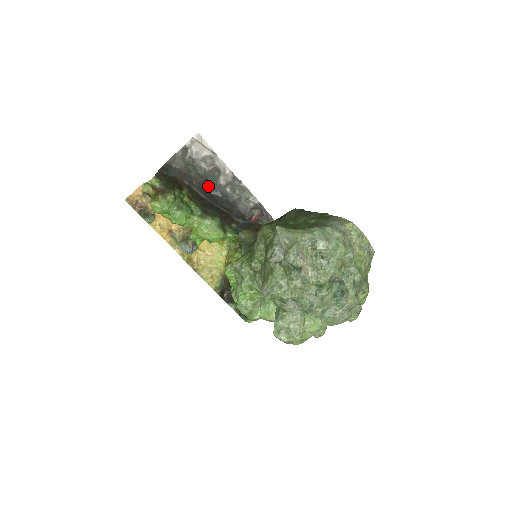
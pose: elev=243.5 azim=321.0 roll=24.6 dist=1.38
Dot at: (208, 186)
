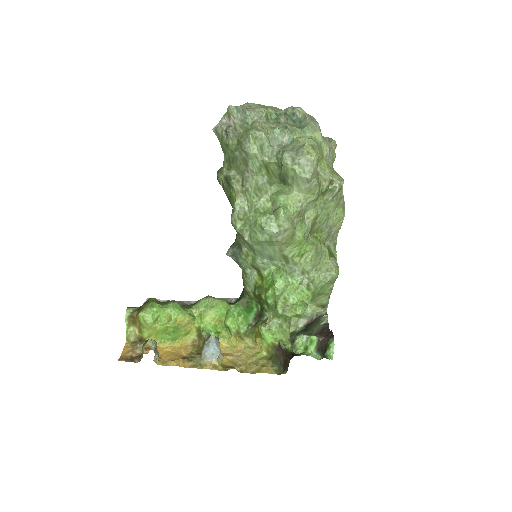
Dot at: occluded
